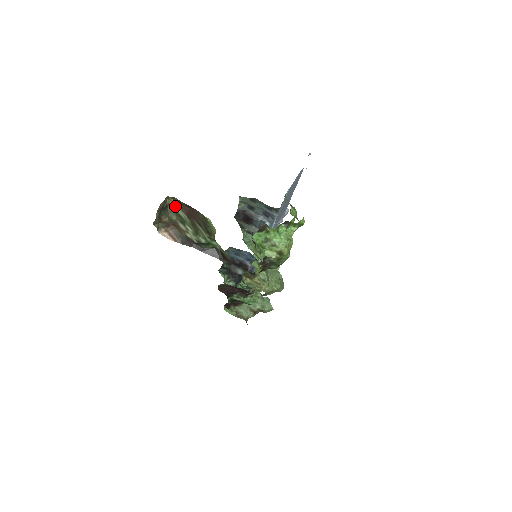
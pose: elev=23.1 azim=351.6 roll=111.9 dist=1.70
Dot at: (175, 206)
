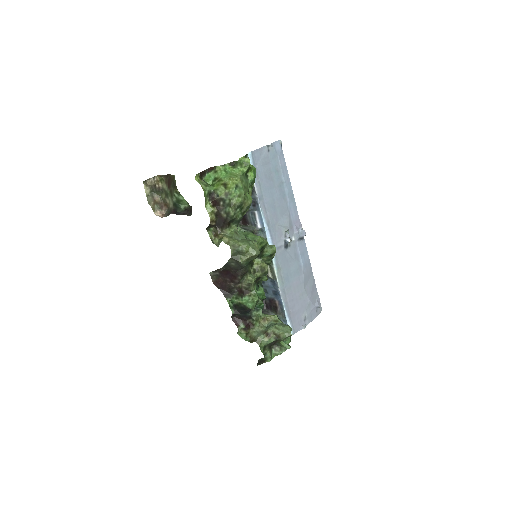
Dot at: (164, 186)
